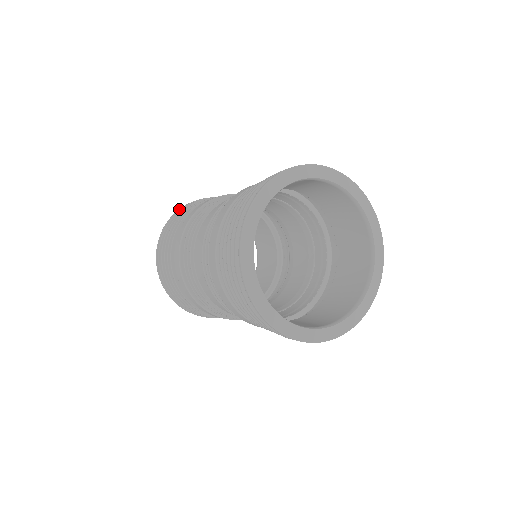
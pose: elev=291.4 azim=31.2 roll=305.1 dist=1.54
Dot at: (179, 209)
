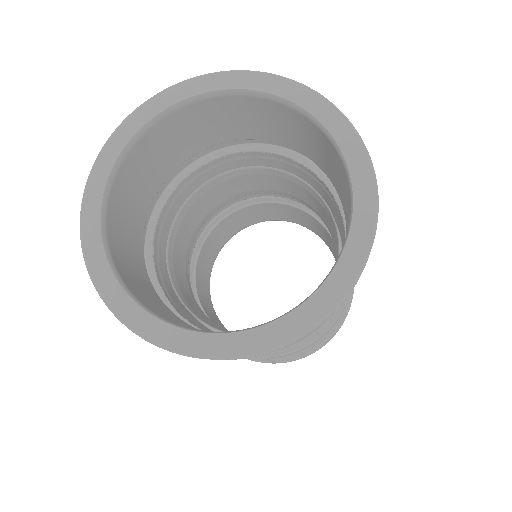
Dot at: occluded
